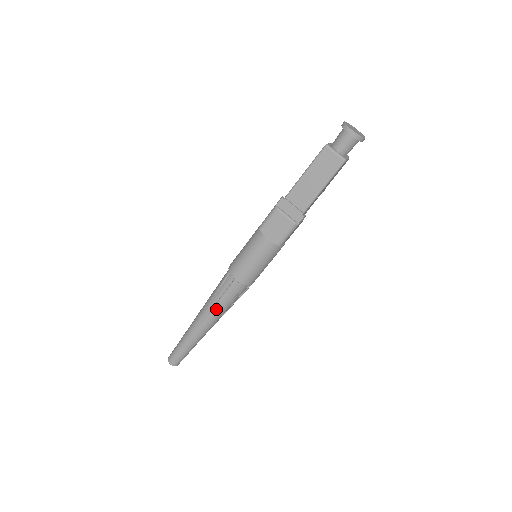
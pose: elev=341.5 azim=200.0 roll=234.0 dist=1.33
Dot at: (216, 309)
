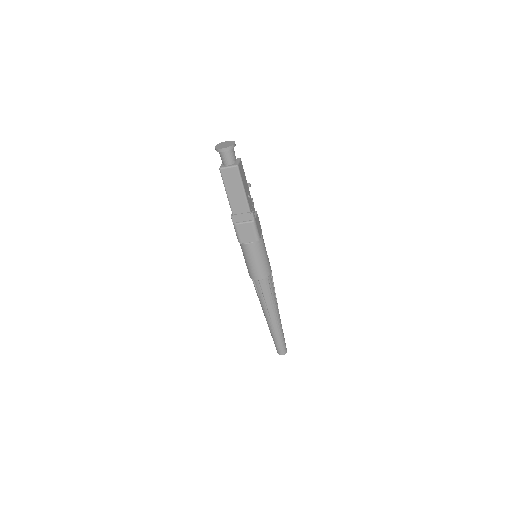
Dot at: (269, 304)
